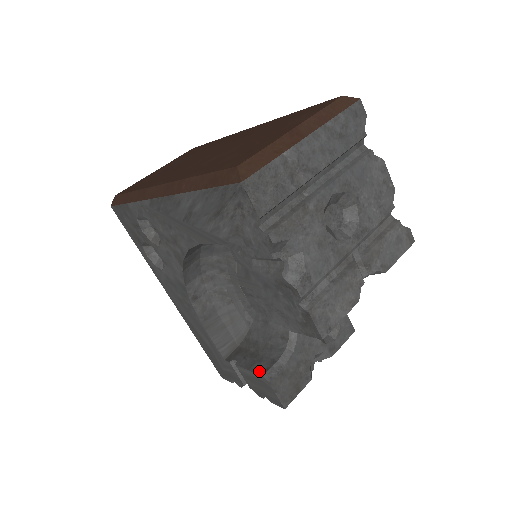
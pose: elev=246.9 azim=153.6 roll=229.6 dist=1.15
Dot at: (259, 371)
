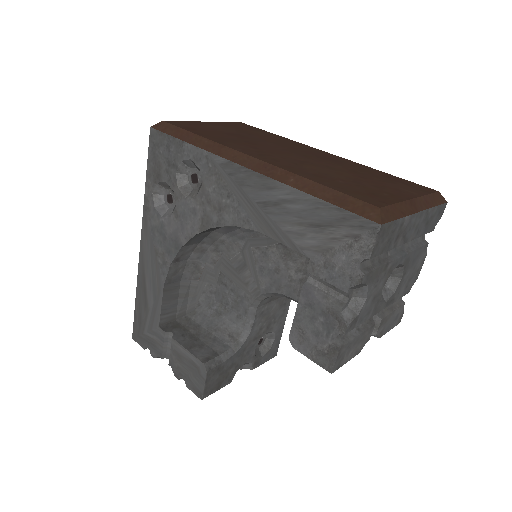
Dot at: (200, 356)
